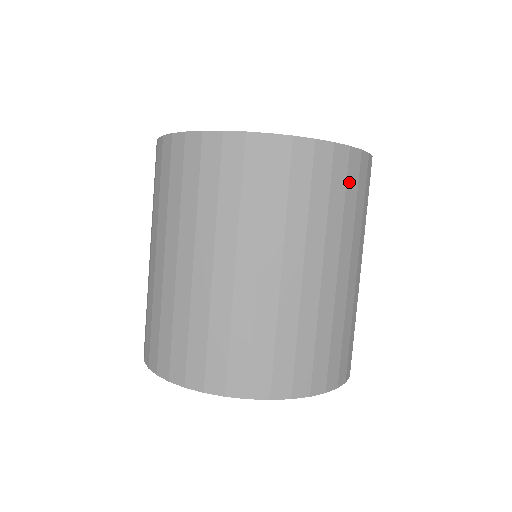
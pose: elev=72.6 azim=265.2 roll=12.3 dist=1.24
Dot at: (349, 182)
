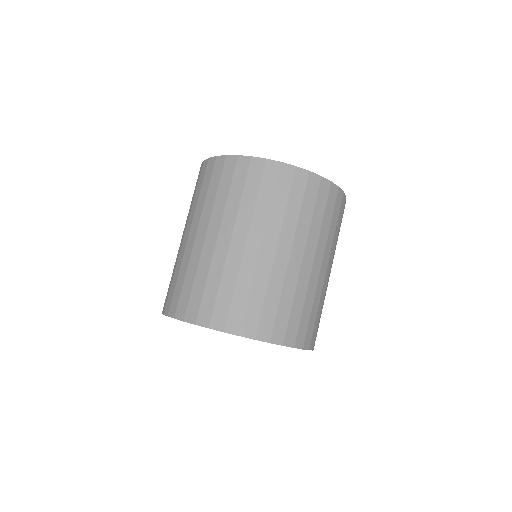
Dot at: (319, 200)
